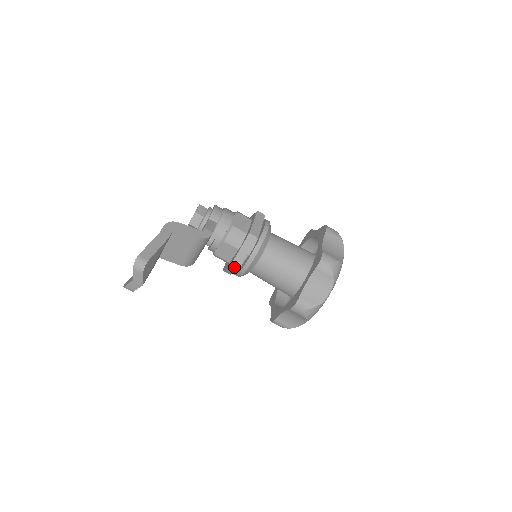
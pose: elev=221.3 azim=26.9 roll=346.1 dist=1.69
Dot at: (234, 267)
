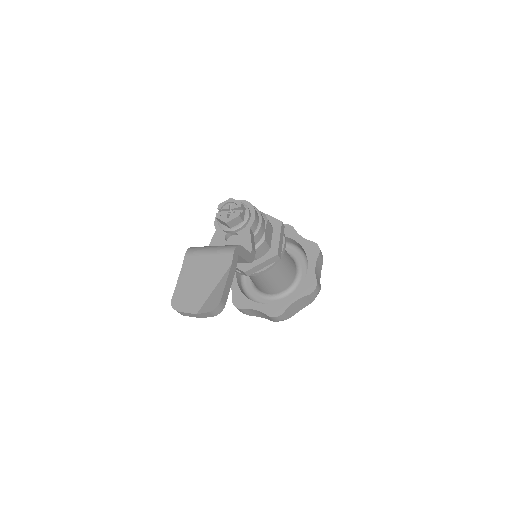
Dot at: (245, 273)
